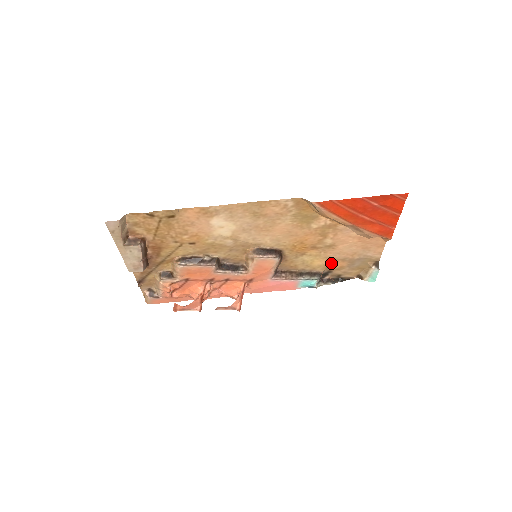
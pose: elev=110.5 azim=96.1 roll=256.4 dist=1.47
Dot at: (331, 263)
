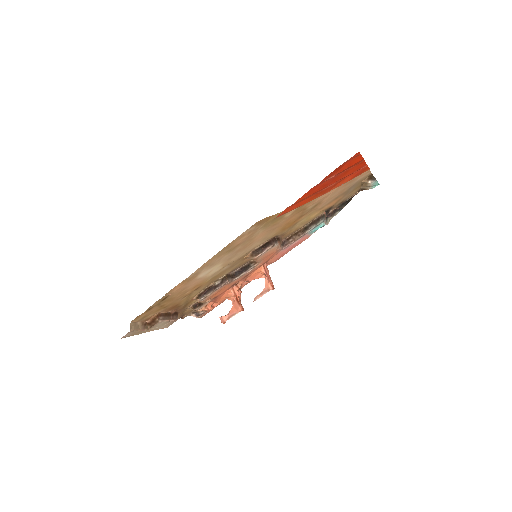
Dot at: (327, 206)
